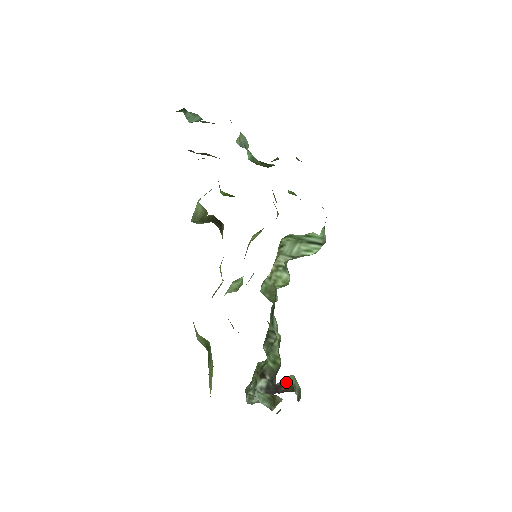
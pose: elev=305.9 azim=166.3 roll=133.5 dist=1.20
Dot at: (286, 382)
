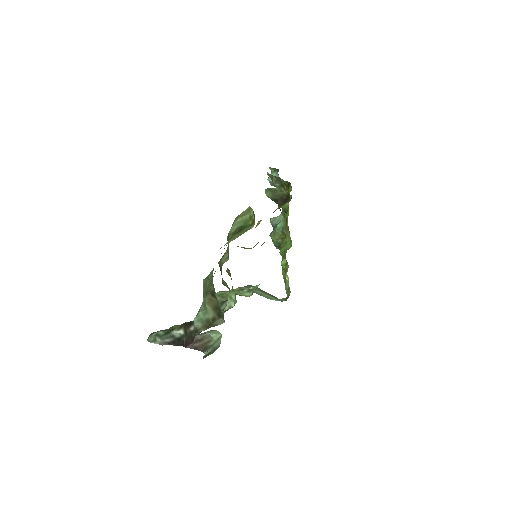
Dot at: (206, 340)
